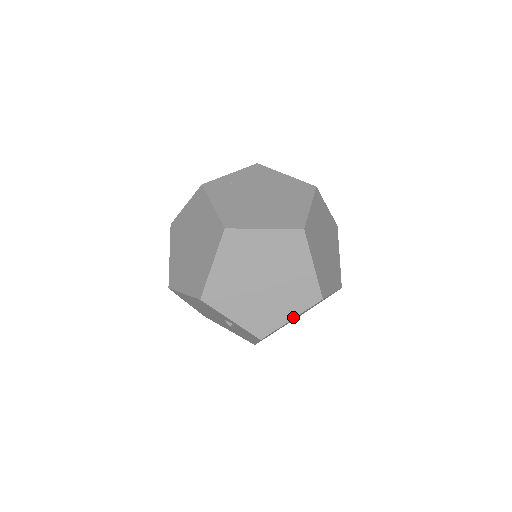
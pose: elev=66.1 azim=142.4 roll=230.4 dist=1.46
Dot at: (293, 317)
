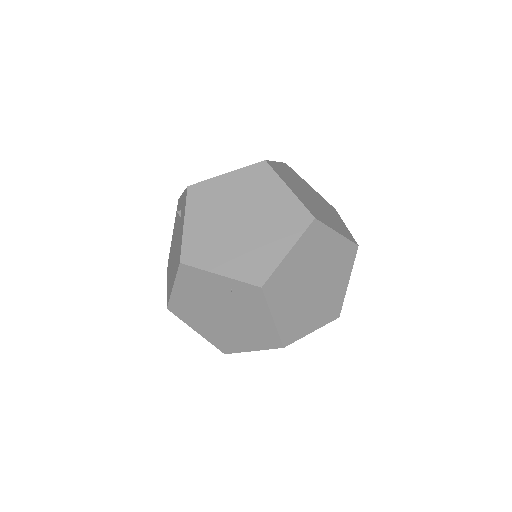
Dot at: (229, 173)
